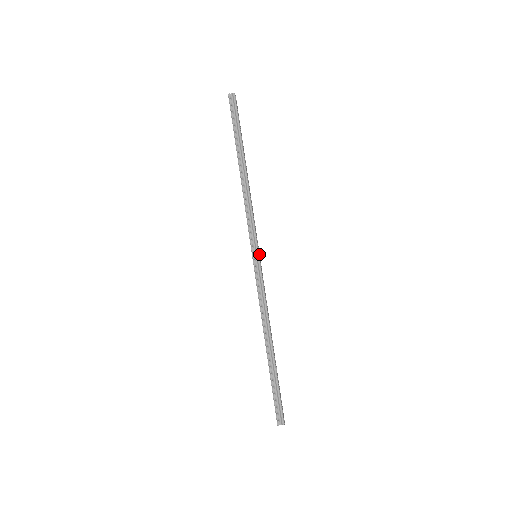
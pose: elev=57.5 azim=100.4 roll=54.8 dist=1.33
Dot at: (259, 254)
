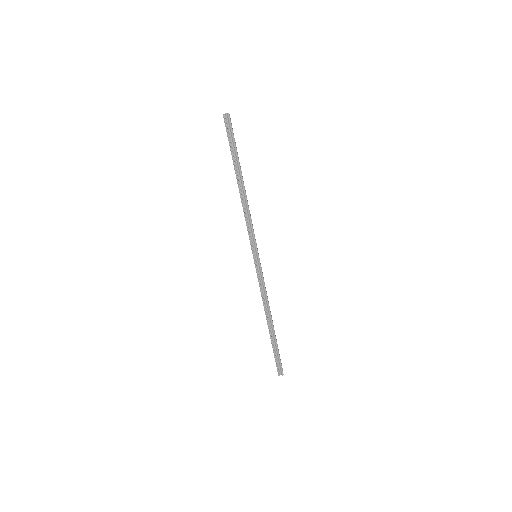
Dot at: (258, 254)
